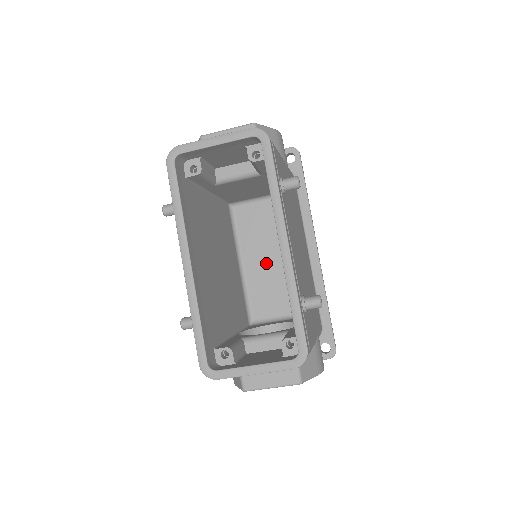
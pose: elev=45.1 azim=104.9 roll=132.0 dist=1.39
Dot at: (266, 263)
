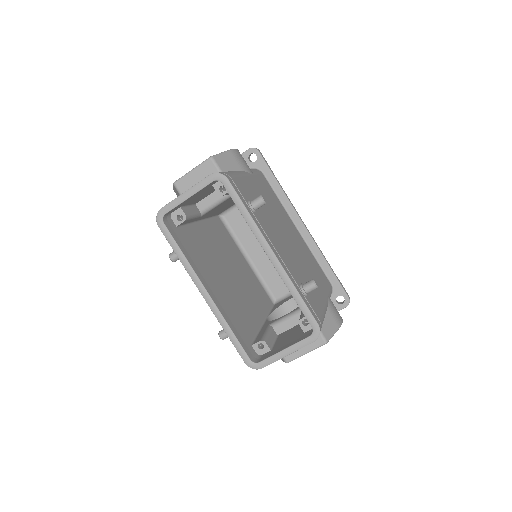
Dot at: occluded
